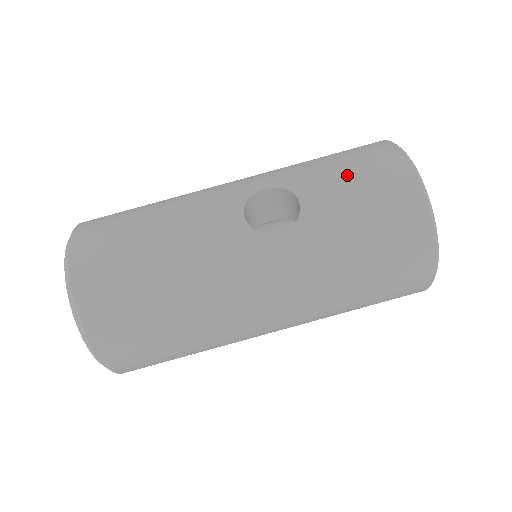
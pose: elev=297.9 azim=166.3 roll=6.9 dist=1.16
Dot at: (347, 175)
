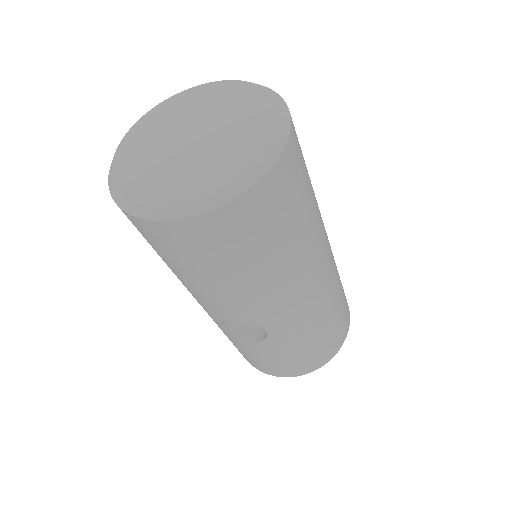
Dot at: occluded
